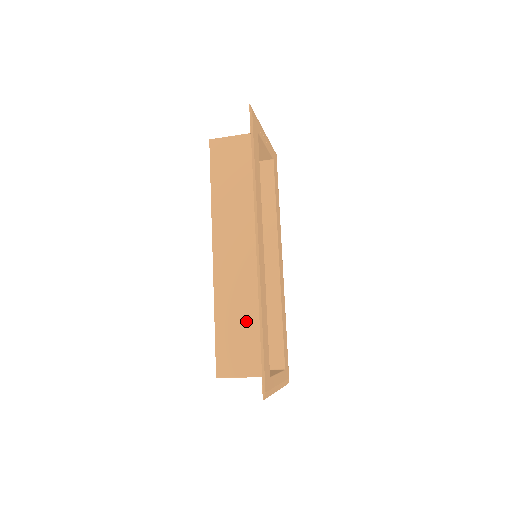
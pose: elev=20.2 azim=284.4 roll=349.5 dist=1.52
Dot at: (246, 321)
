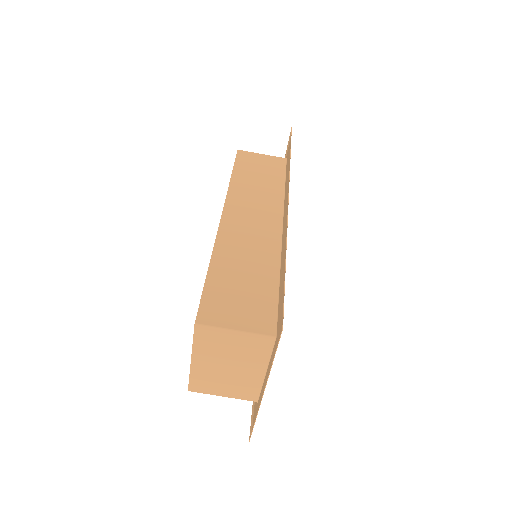
Dot at: (252, 276)
